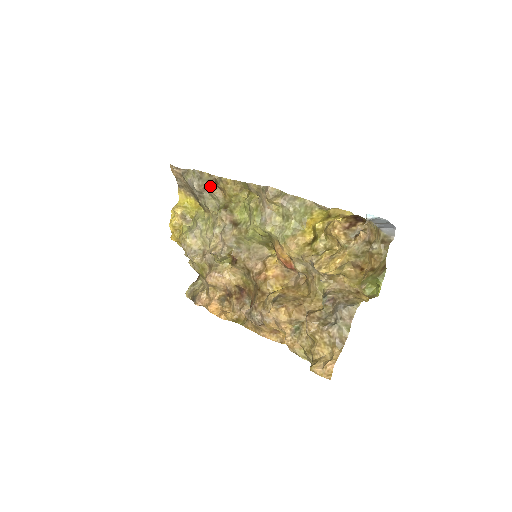
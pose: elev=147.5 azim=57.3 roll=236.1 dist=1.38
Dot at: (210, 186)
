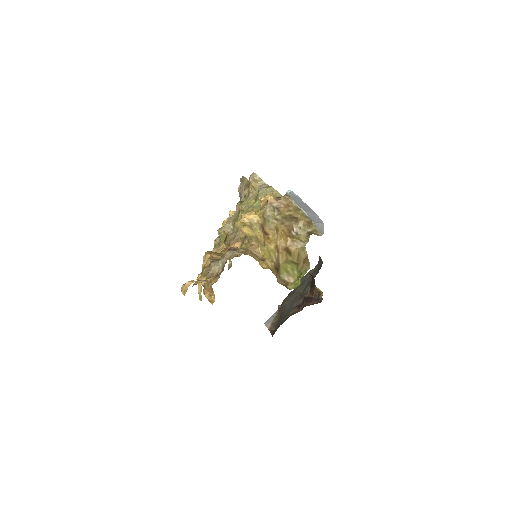
Dot at: (245, 188)
